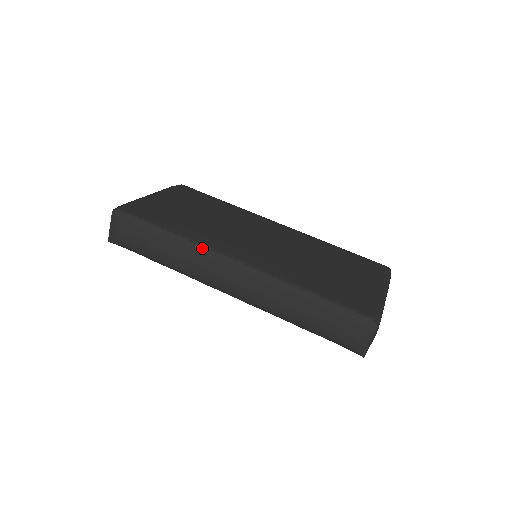
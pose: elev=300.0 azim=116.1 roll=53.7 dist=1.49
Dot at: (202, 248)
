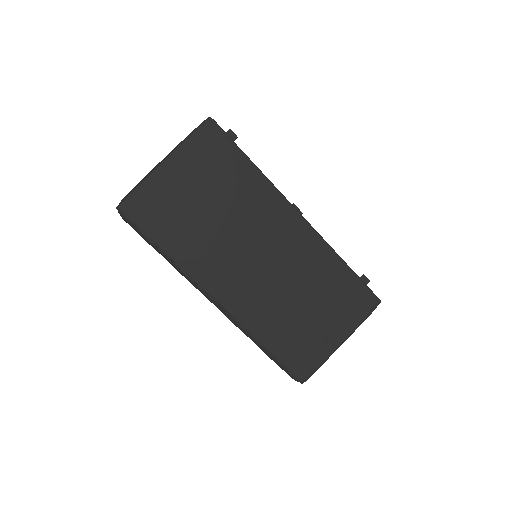
Dot at: (190, 280)
